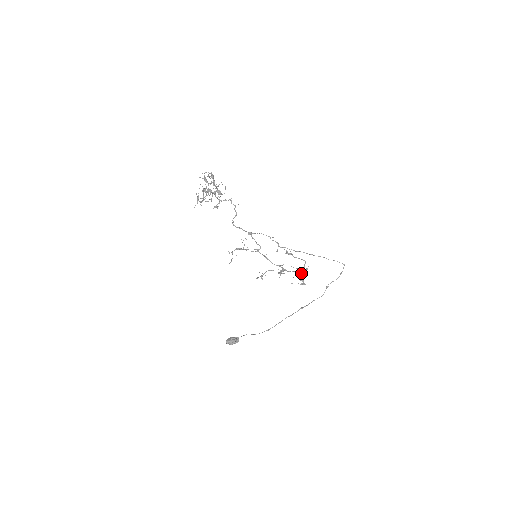
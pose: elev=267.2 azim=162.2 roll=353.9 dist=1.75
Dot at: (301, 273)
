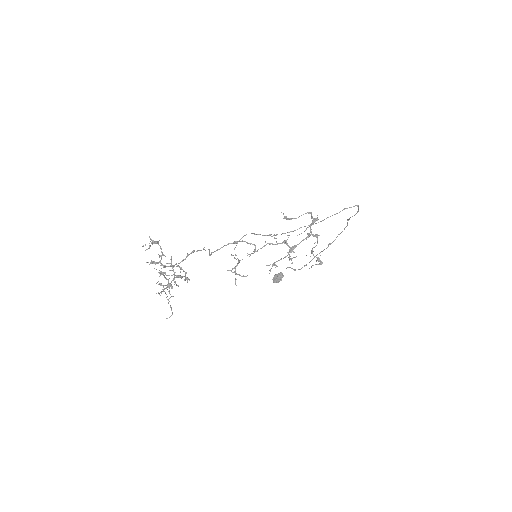
Dot at: (313, 251)
